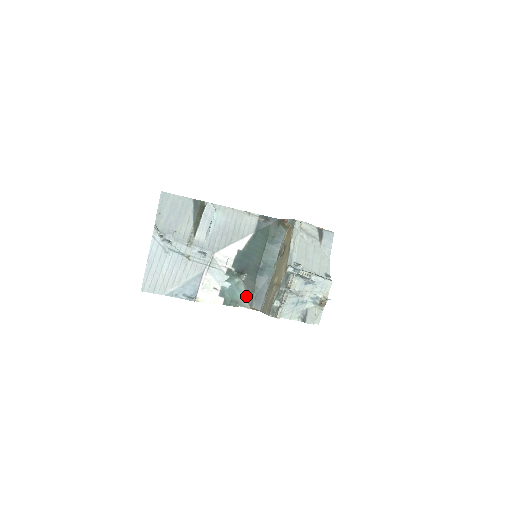
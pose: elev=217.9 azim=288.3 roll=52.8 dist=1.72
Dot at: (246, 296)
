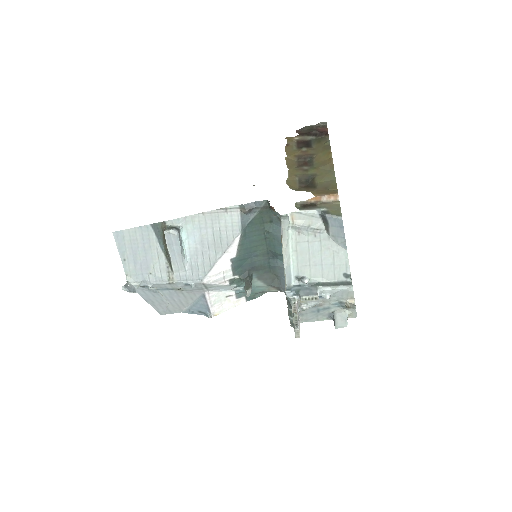
Dot at: (268, 286)
